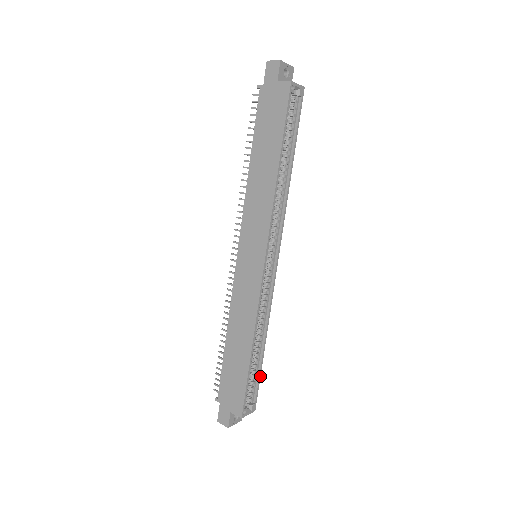
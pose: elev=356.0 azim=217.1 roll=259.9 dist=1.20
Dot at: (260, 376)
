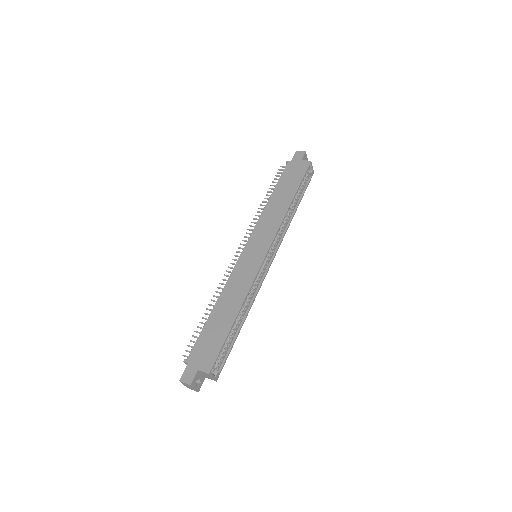
Dot at: occluded
